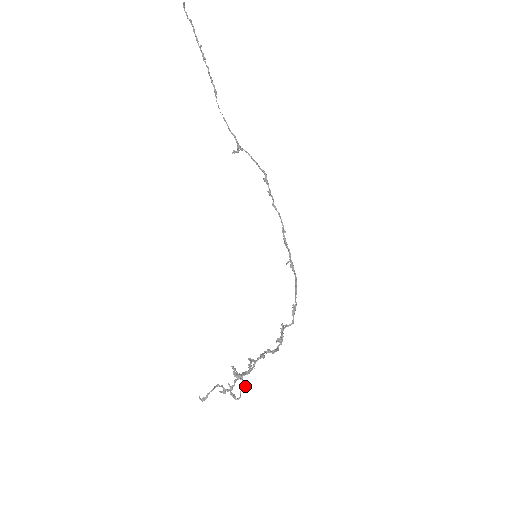
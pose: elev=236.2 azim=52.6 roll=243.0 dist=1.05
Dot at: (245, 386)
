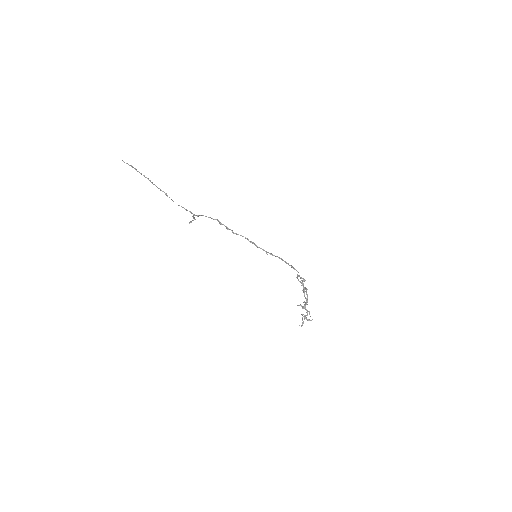
Dot at: (309, 312)
